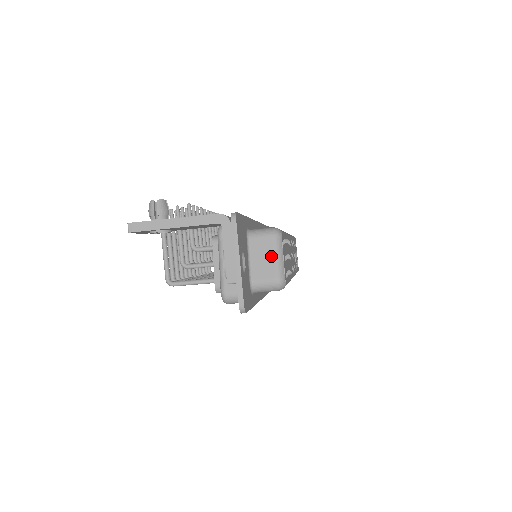
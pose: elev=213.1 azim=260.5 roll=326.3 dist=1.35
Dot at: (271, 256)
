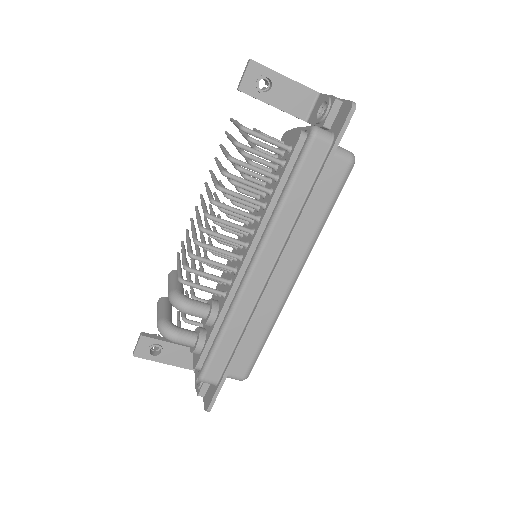
Dot at: occluded
